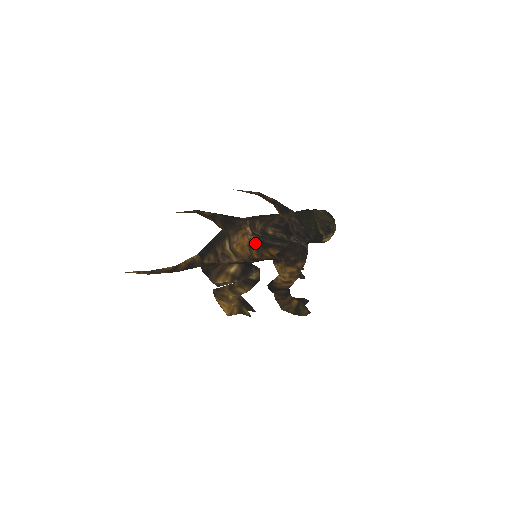
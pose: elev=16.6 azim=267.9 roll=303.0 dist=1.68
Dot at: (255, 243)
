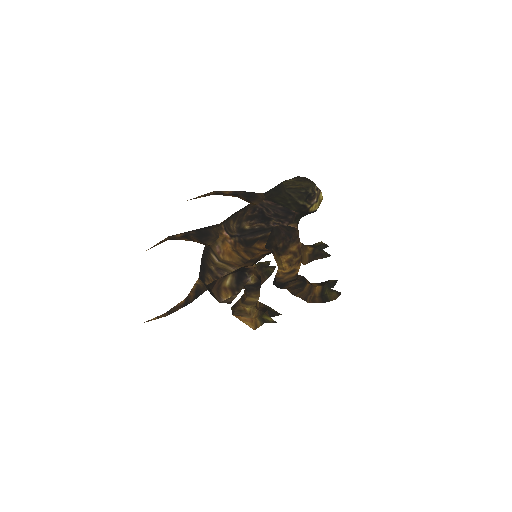
Dot at: (238, 245)
